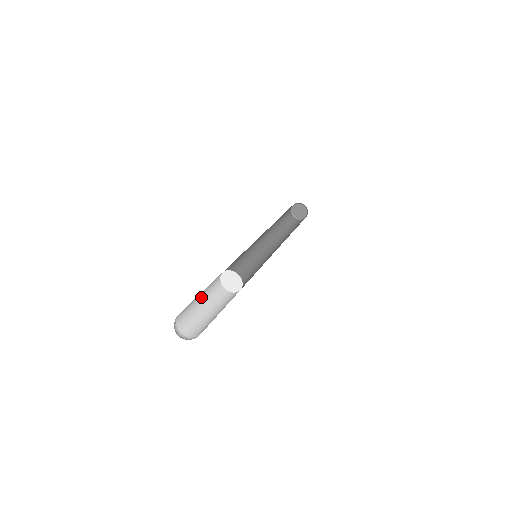
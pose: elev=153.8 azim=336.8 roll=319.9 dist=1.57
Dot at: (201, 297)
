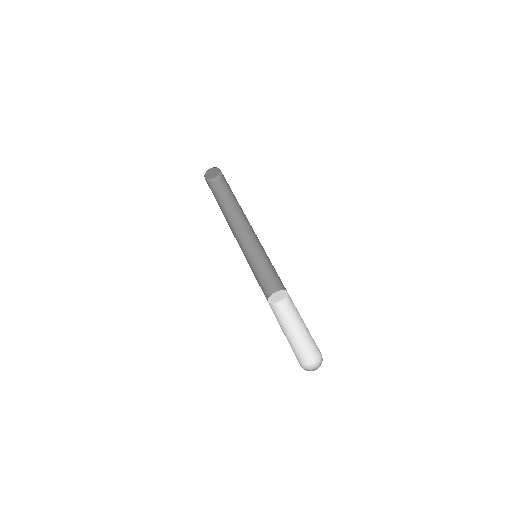
Dot at: (281, 328)
